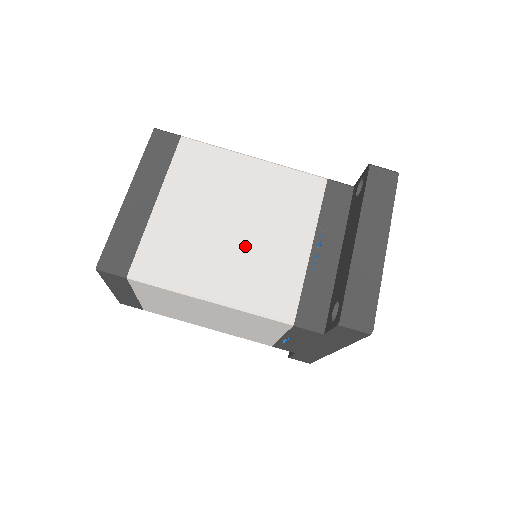
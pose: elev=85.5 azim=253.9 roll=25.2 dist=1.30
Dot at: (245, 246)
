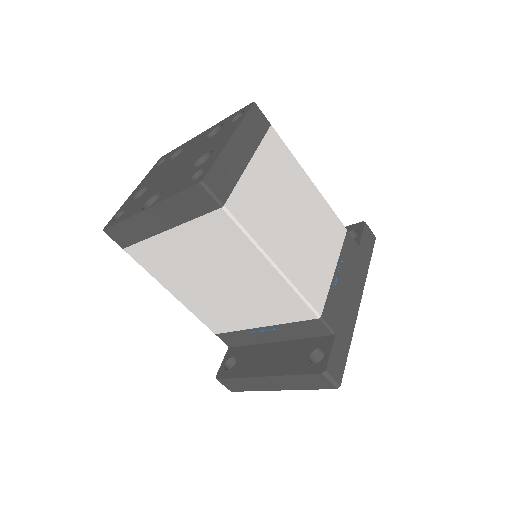
Dot at: (215, 295)
